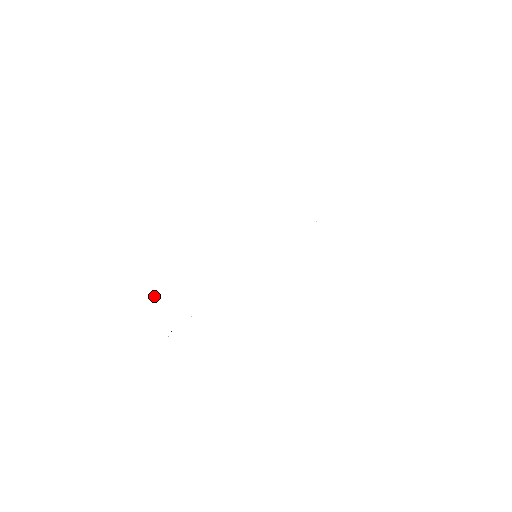
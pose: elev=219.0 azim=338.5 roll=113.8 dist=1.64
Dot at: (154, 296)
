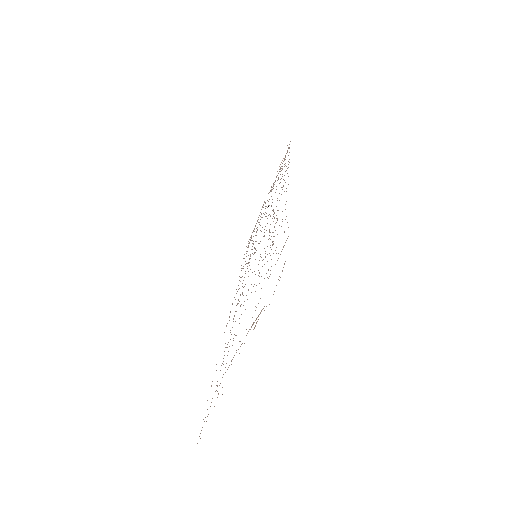
Dot at: occluded
